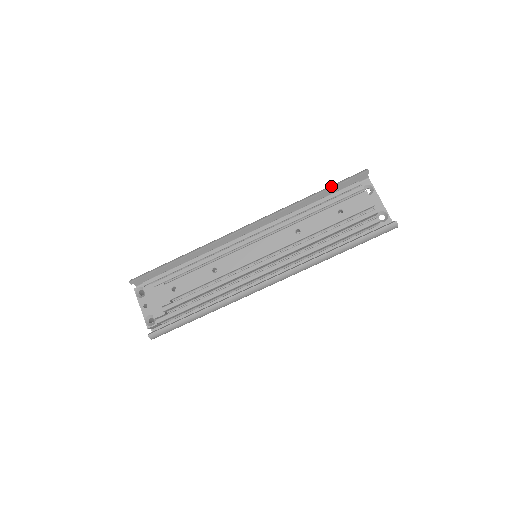
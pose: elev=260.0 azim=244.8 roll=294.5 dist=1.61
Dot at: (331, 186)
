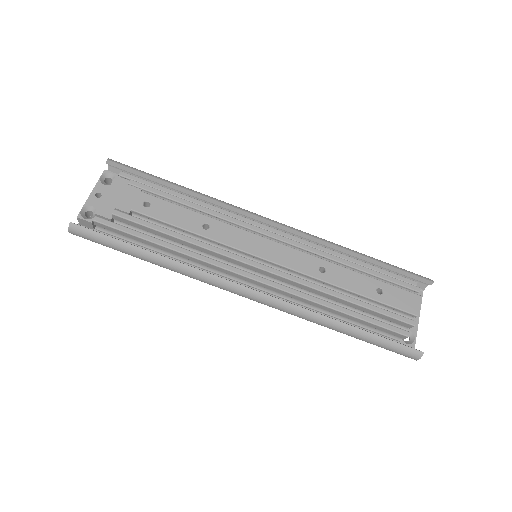
Dot at: occluded
